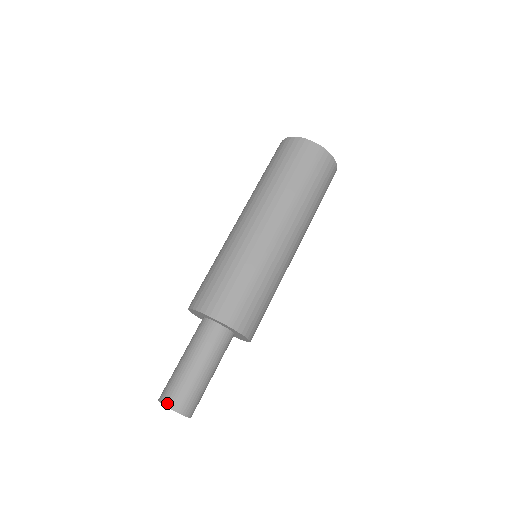
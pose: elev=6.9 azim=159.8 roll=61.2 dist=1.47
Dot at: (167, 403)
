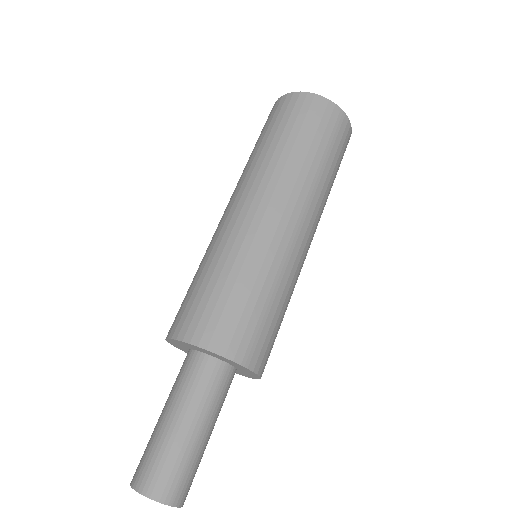
Dot at: (152, 493)
